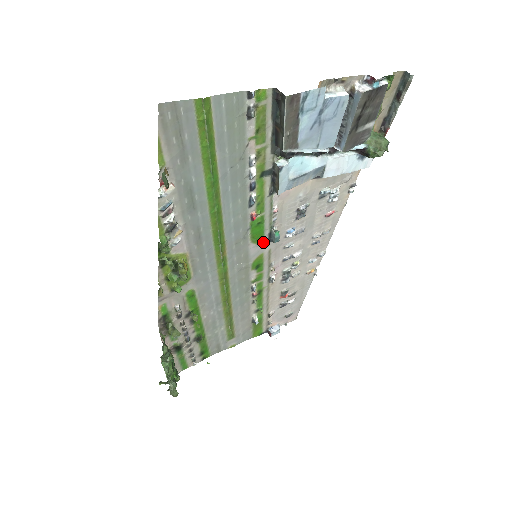
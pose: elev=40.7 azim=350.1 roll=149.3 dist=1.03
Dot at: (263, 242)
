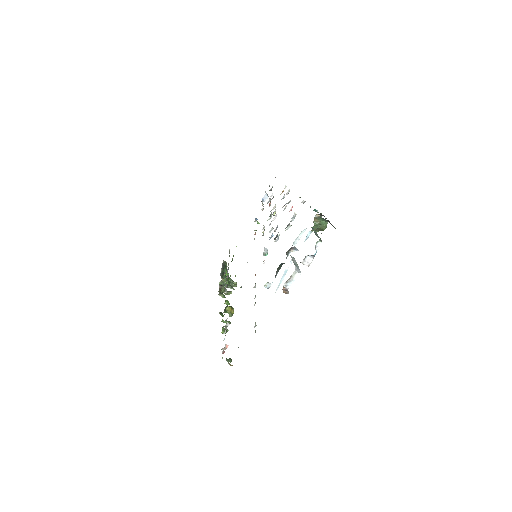
Dot at: occluded
